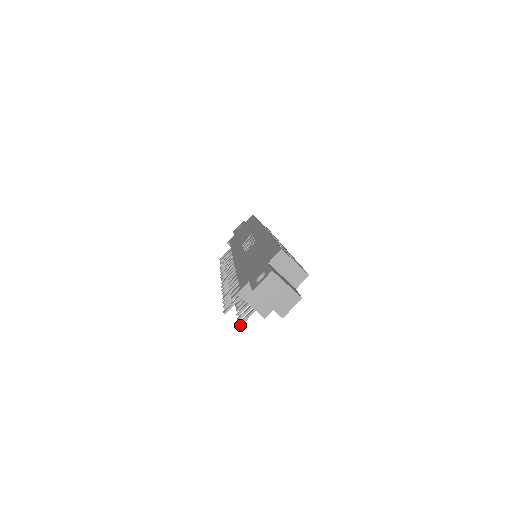
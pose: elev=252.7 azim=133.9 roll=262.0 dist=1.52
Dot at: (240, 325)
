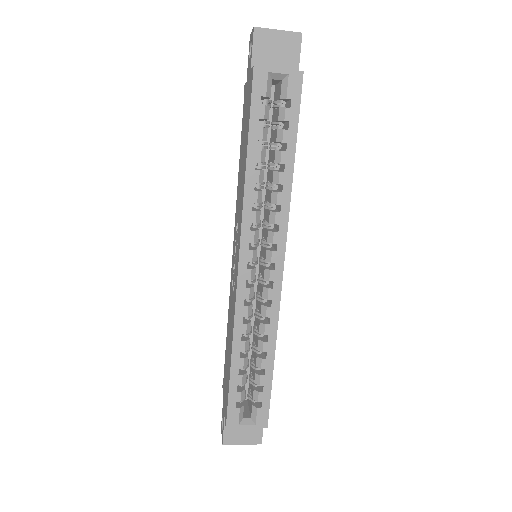
Dot at: occluded
